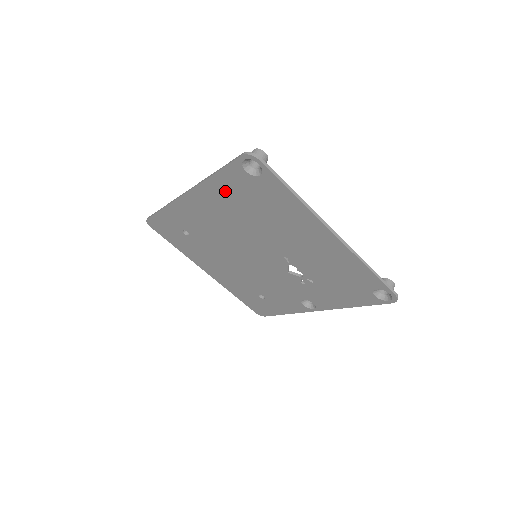
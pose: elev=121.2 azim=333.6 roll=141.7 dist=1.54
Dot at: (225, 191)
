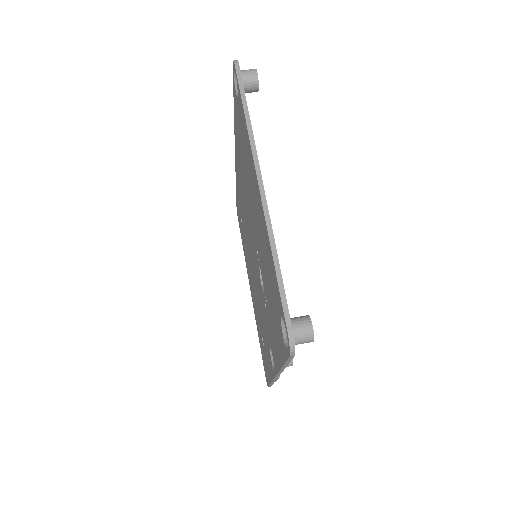
Dot at: occluded
